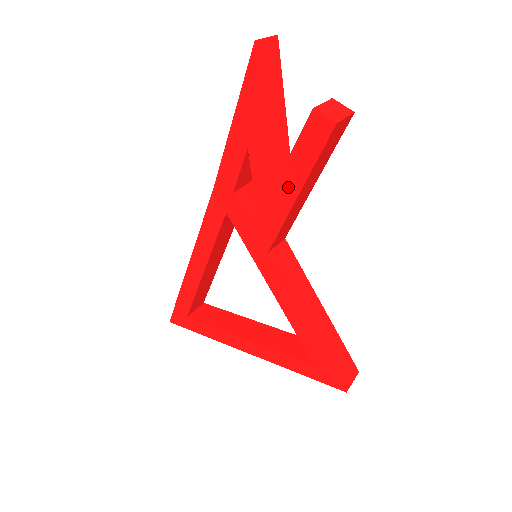
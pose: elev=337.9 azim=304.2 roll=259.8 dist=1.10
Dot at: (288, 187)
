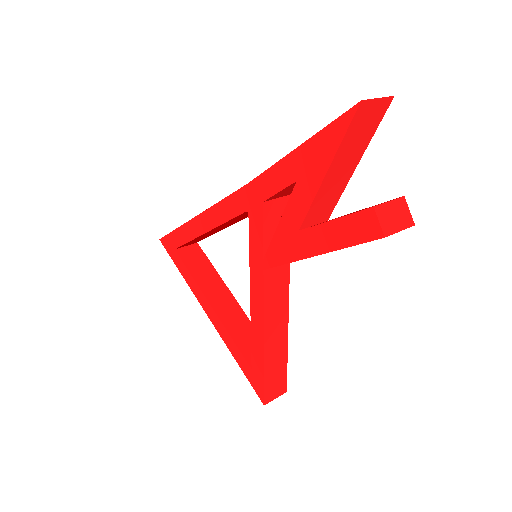
Dot at: (311, 242)
